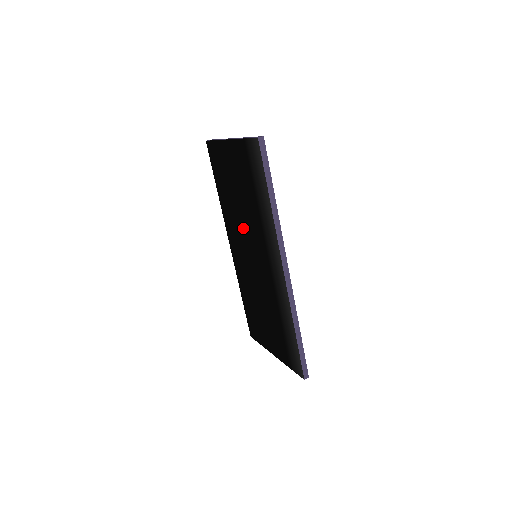
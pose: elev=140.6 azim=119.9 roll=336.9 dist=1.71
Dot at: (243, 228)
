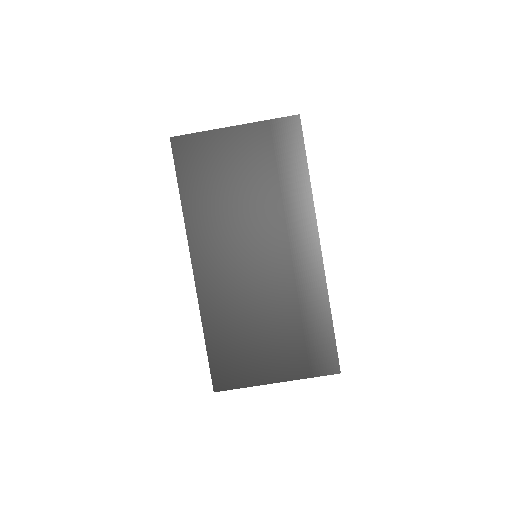
Dot at: (239, 226)
